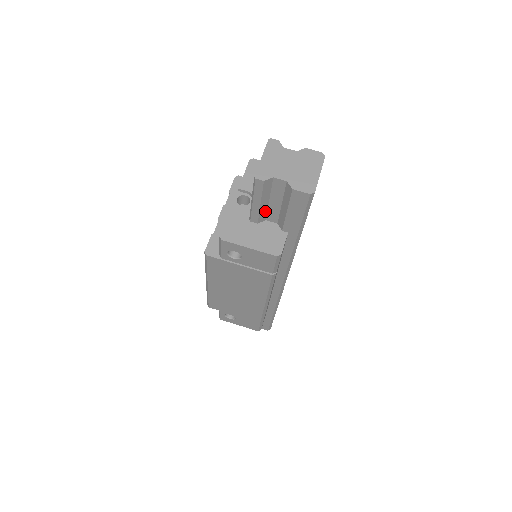
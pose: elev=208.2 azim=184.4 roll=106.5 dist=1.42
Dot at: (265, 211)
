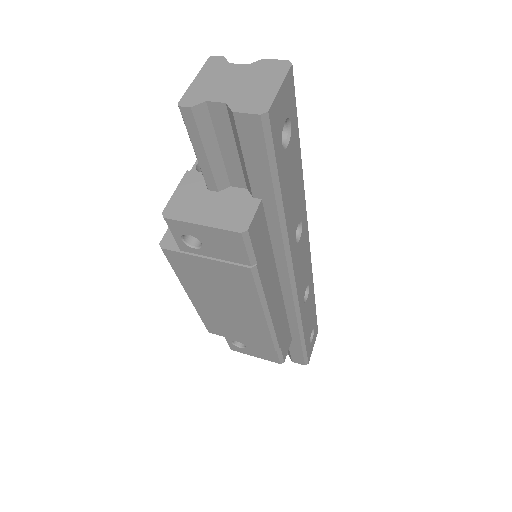
Dot at: (222, 169)
